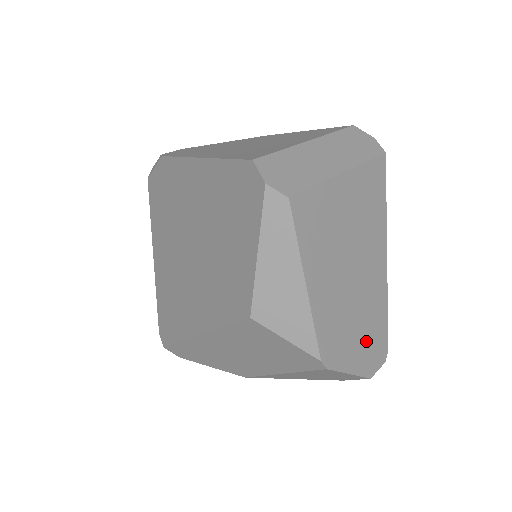
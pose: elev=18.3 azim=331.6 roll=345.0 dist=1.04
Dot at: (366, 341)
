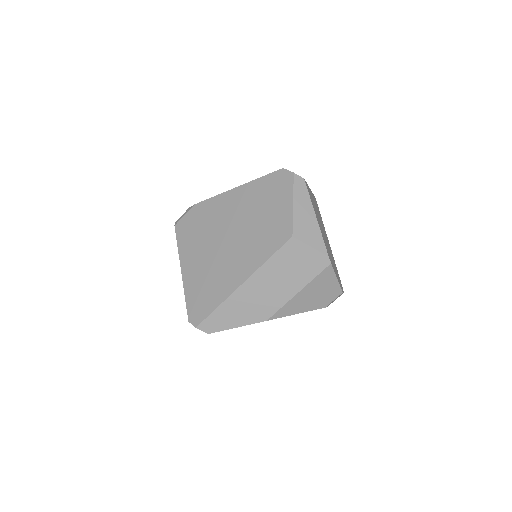
Dot at: (336, 271)
